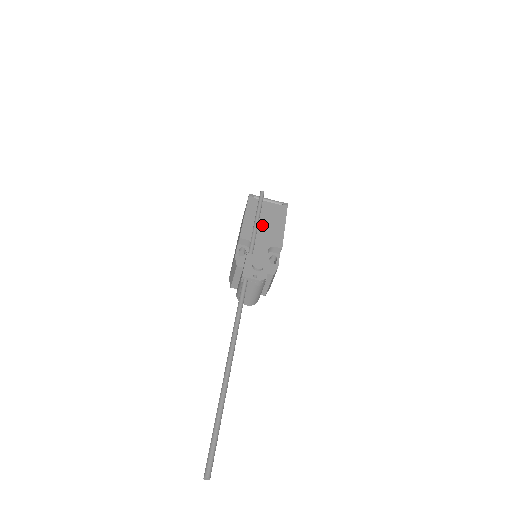
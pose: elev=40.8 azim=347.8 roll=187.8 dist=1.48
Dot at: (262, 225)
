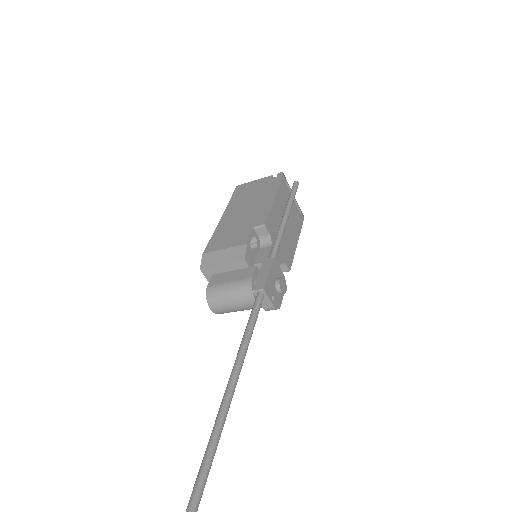
Dot at: occluded
